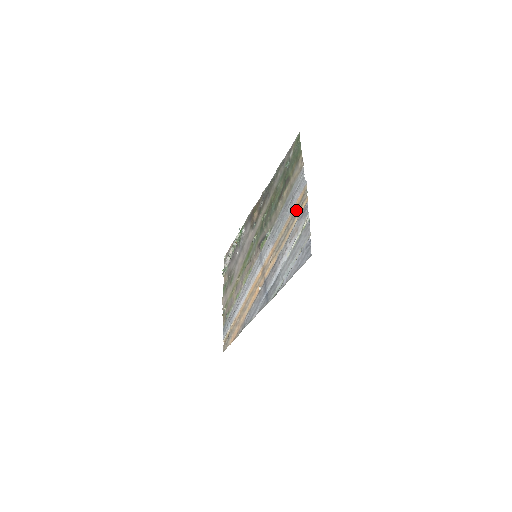
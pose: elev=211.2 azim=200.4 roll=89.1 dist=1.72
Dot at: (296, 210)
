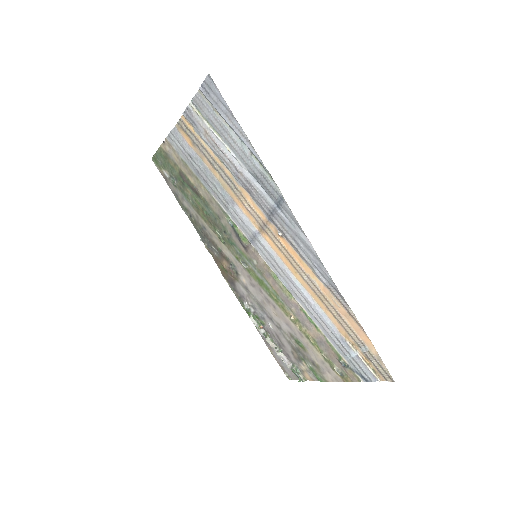
Dot at: (195, 144)
